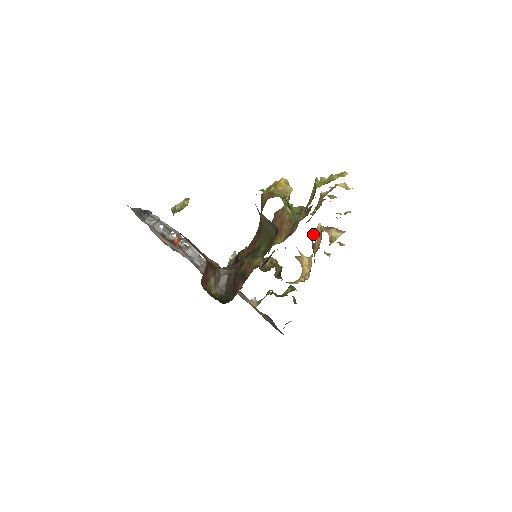
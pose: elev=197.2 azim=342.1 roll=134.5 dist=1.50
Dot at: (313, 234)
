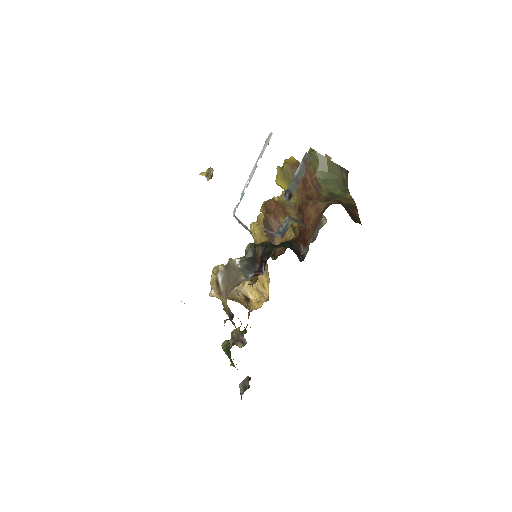
Dot at: occluded
